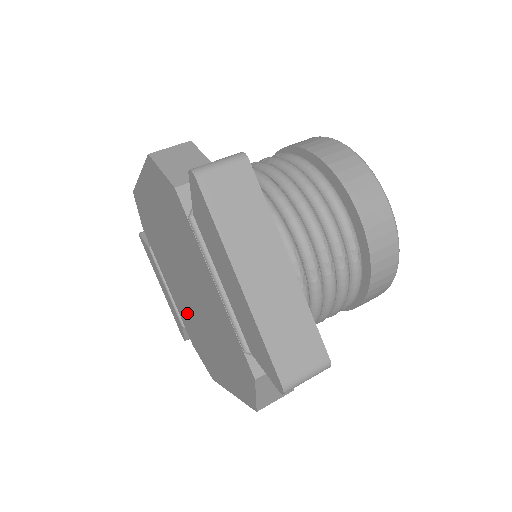
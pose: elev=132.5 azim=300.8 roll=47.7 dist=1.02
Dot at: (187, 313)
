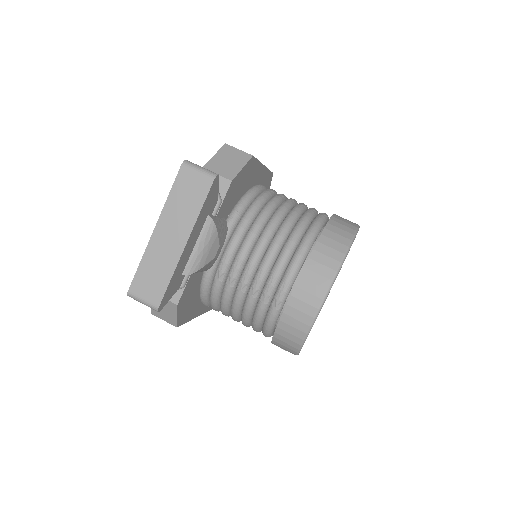
Dot at: occluded
